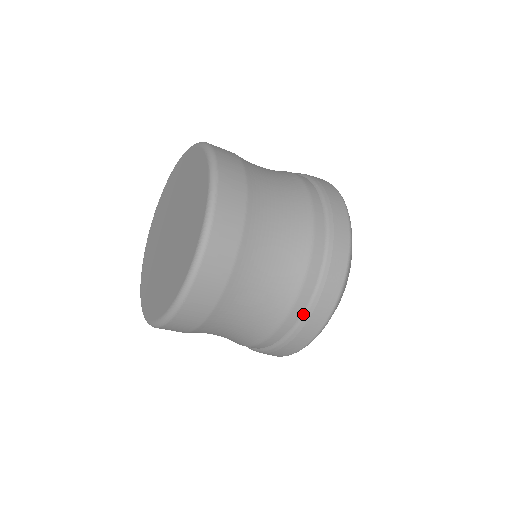
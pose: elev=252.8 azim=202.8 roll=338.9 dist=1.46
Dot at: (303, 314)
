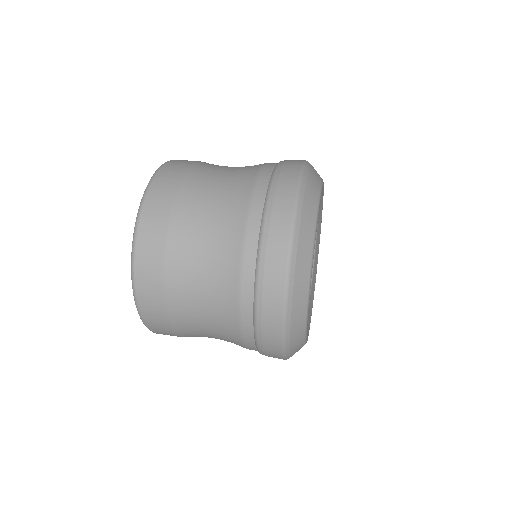
Dot at: (254, 310)
